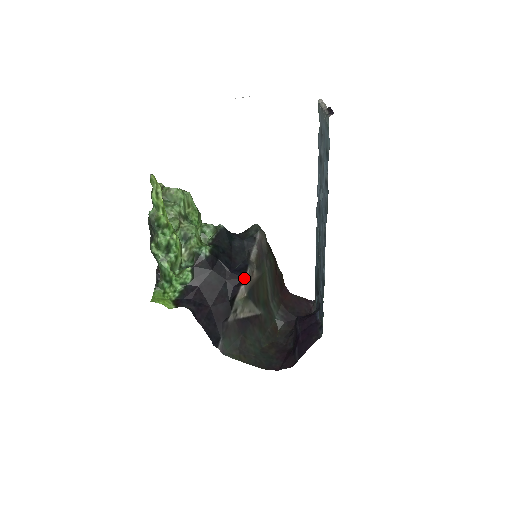
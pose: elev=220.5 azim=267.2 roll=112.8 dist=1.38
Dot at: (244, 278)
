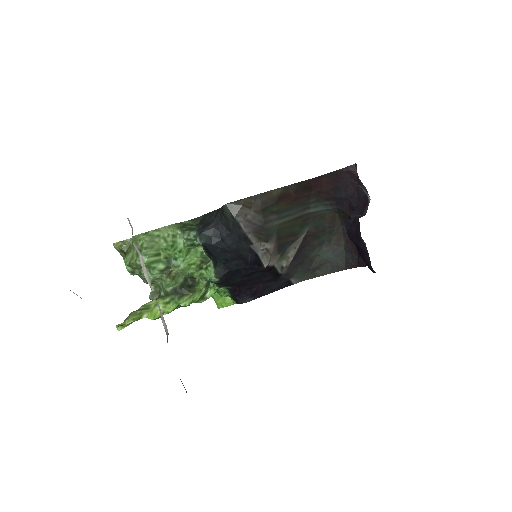
Dot at: (264, 268)
